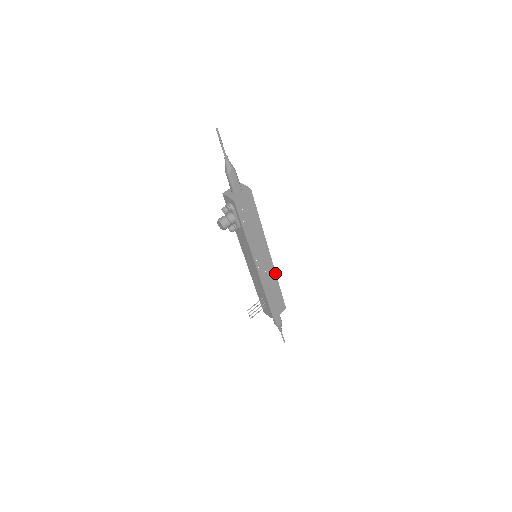
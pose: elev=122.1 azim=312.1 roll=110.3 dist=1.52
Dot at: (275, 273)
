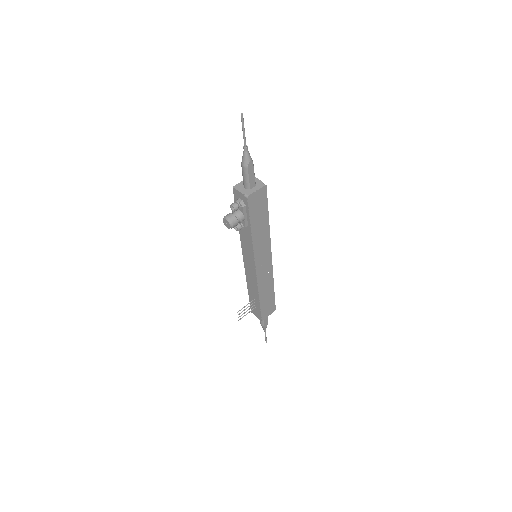
Dot at: (272, 274)
